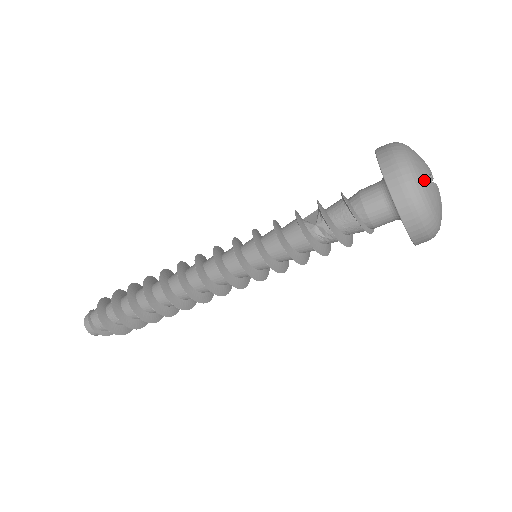
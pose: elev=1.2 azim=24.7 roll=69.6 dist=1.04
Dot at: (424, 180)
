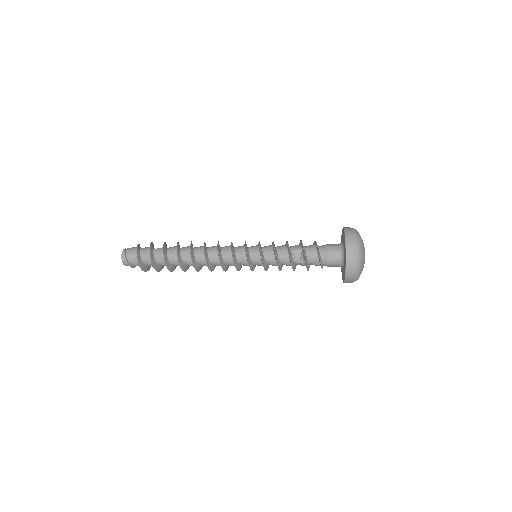
Dot at: (361, 272)
